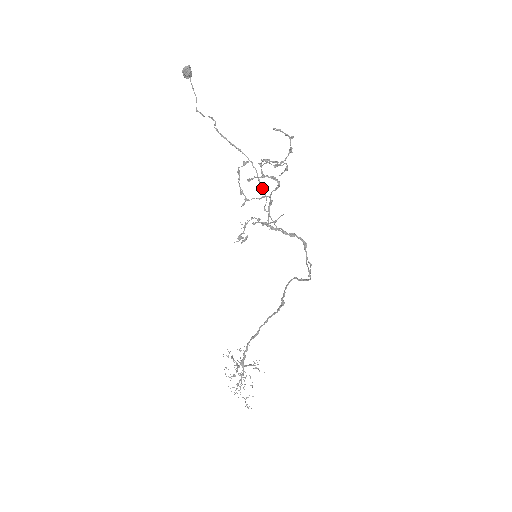
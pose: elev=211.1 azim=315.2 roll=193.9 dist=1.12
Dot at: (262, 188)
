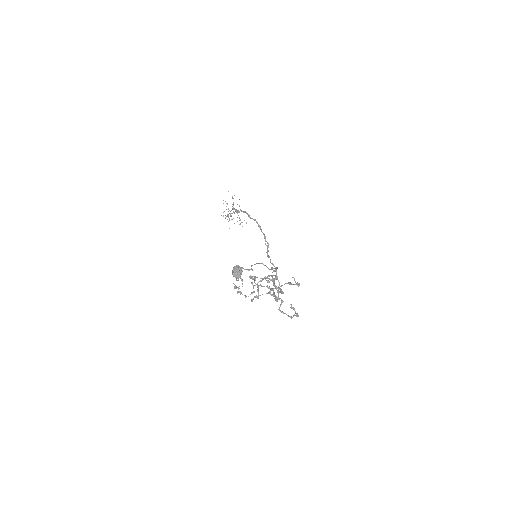
Dot at: (277, 267)
